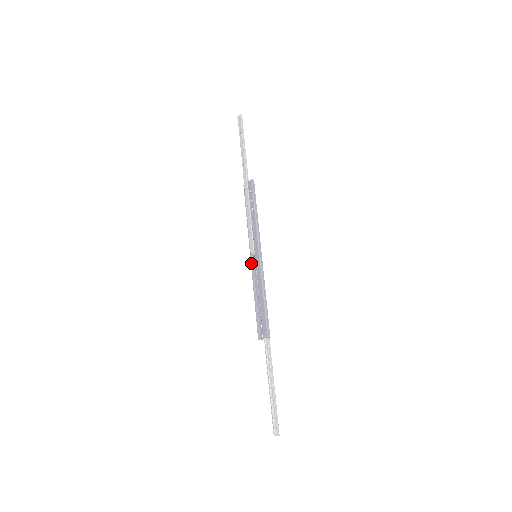
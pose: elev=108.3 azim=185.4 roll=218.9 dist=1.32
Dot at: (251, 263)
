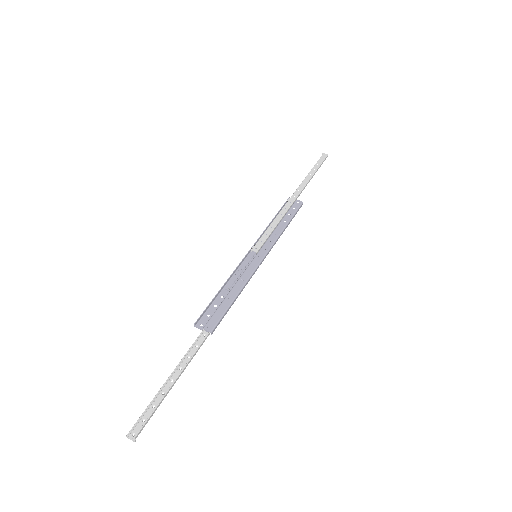
Dot at: (246, 256)
